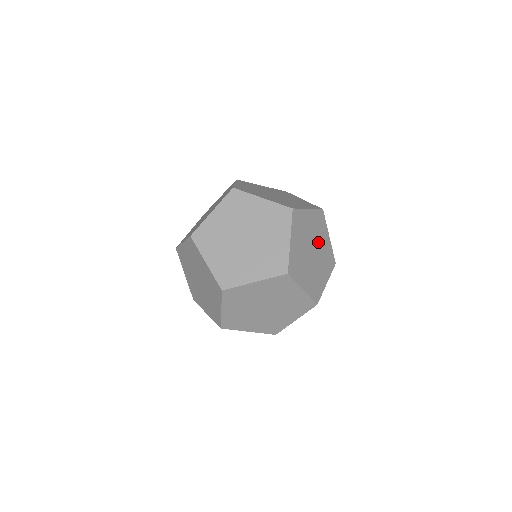
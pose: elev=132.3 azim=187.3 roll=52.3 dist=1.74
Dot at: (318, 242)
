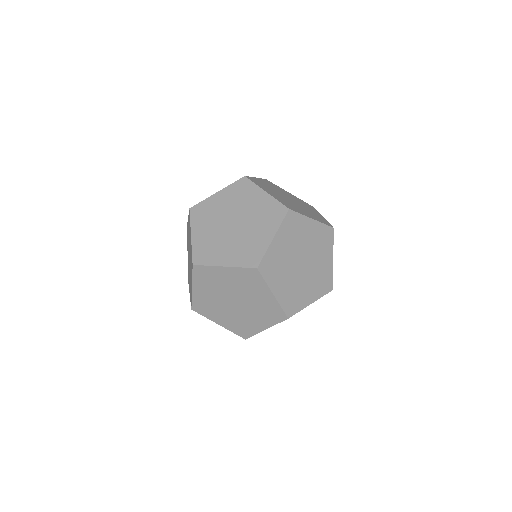
Dot at: (286, 195)
